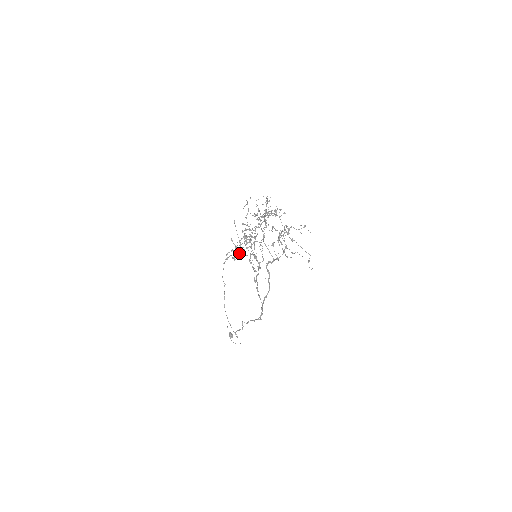
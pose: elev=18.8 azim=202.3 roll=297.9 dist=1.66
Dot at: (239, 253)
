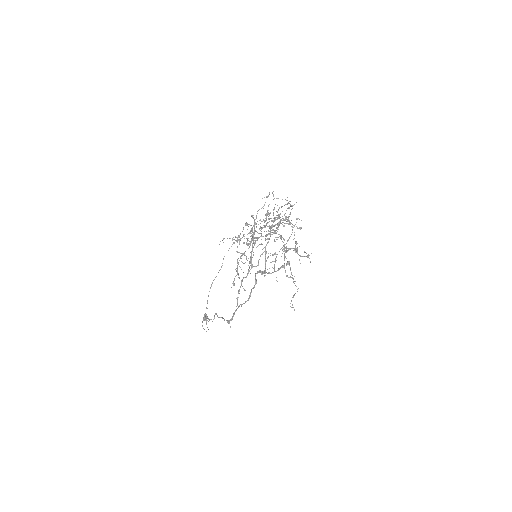
Dot at: occluded
